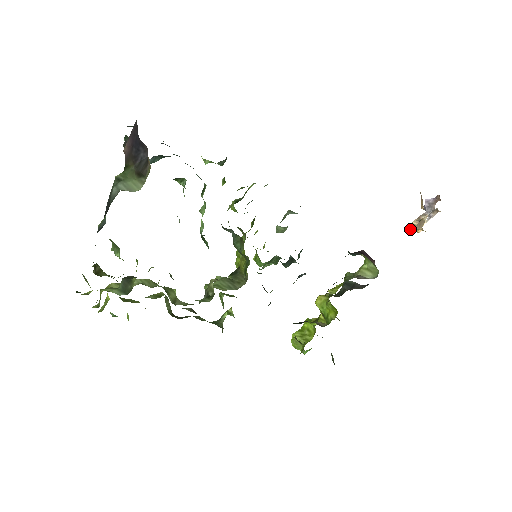
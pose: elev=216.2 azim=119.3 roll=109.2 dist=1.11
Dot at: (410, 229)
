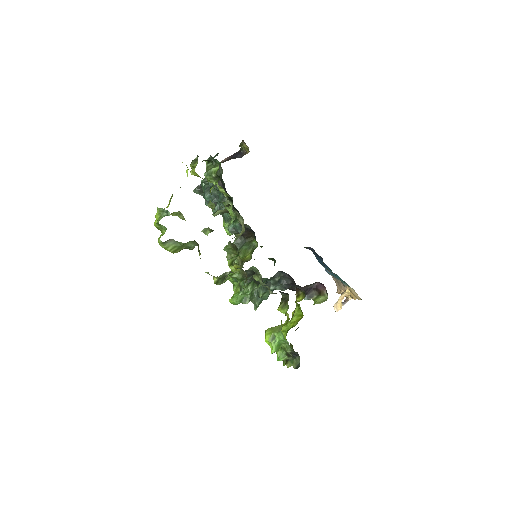
Dot at: (336, 303)
